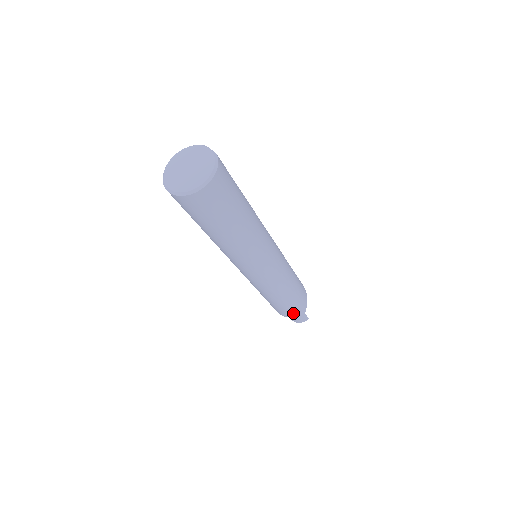
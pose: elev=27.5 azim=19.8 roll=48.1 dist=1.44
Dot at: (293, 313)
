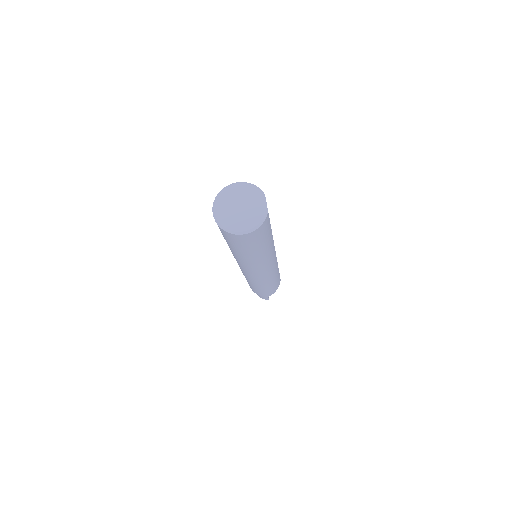
Dot at: (259, 294)
